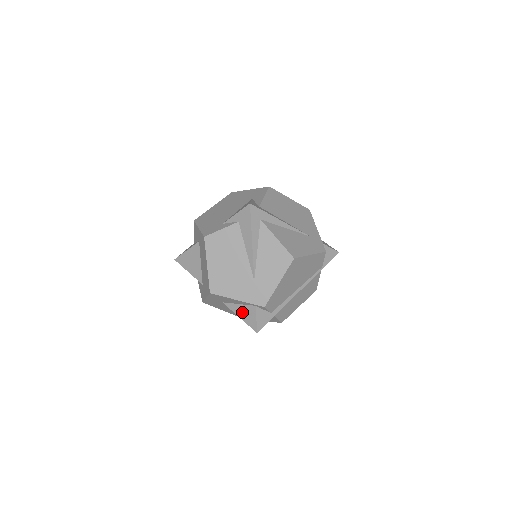
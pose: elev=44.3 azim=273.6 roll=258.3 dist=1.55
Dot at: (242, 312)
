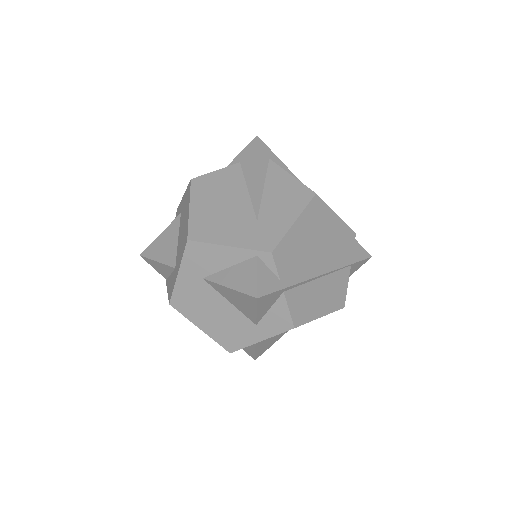
Dot at: (234, 276)
